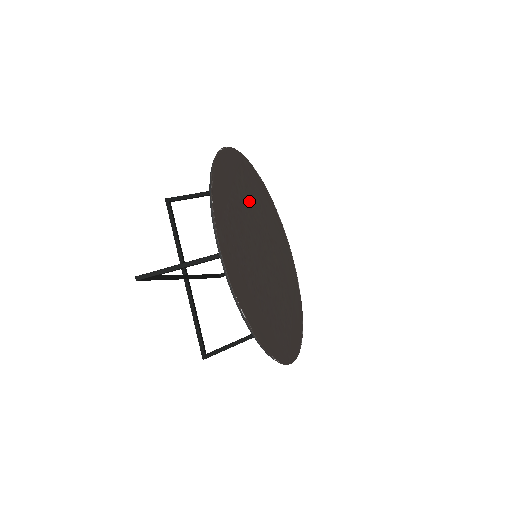
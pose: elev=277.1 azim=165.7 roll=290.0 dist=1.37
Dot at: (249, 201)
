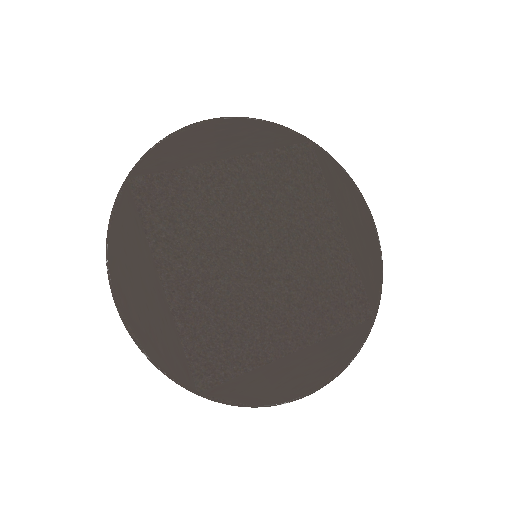
Dot at: (191, 232)
